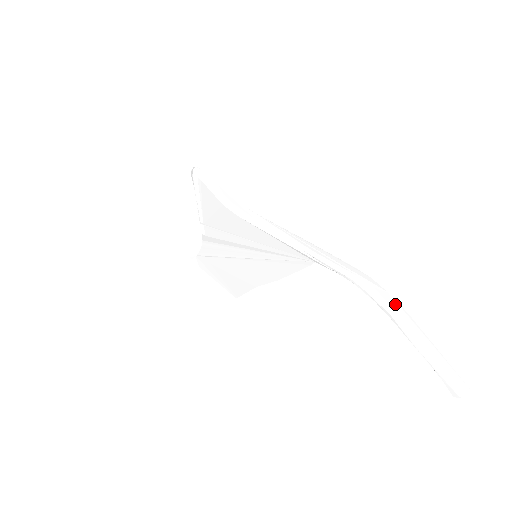
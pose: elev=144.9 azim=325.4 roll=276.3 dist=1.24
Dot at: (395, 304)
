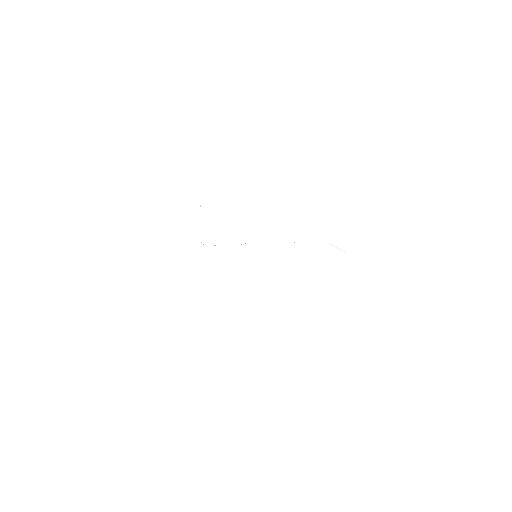
Dot at: (365, 250)
